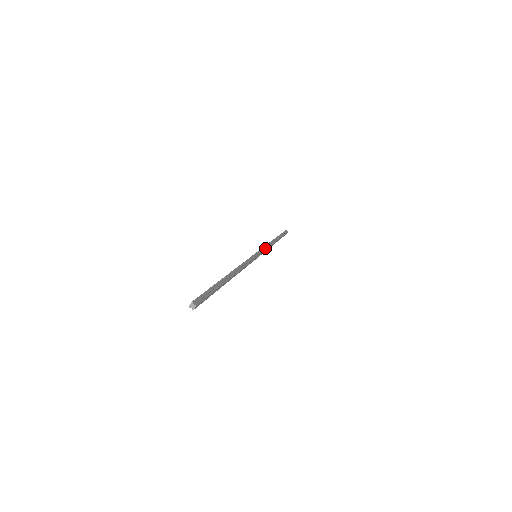
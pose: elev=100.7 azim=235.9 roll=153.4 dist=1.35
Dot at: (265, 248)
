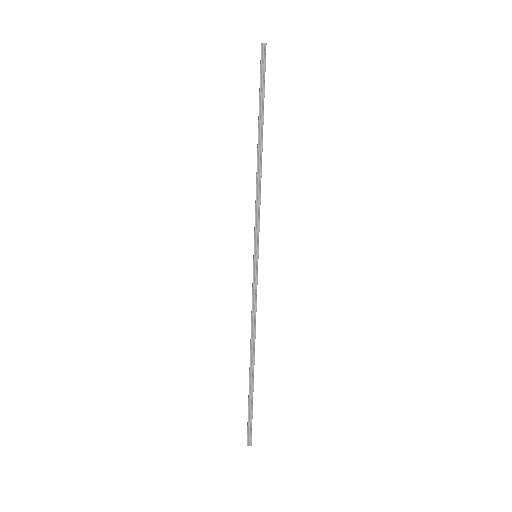
Dot at: (257, 213)
